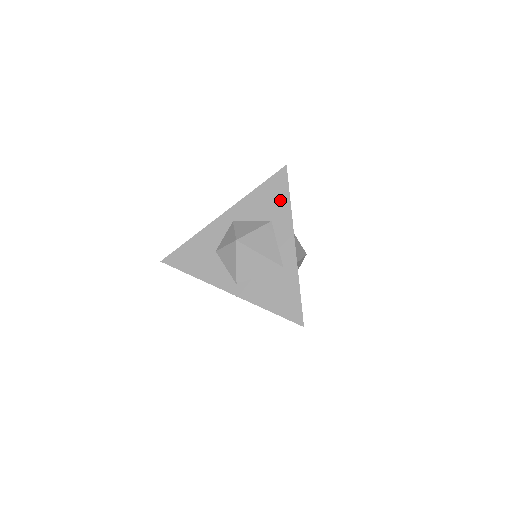
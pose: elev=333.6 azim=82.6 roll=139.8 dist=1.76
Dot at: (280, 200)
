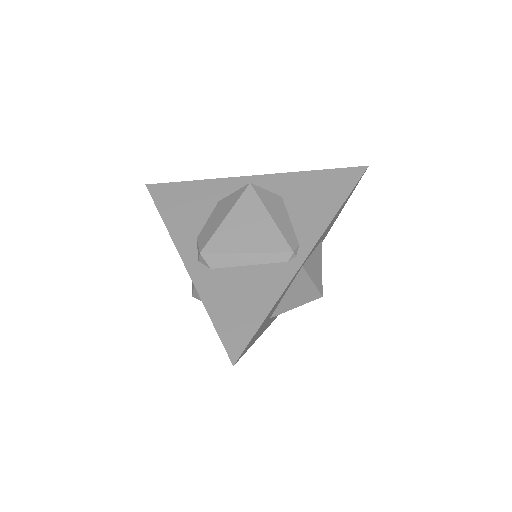
Dot at: occluded
